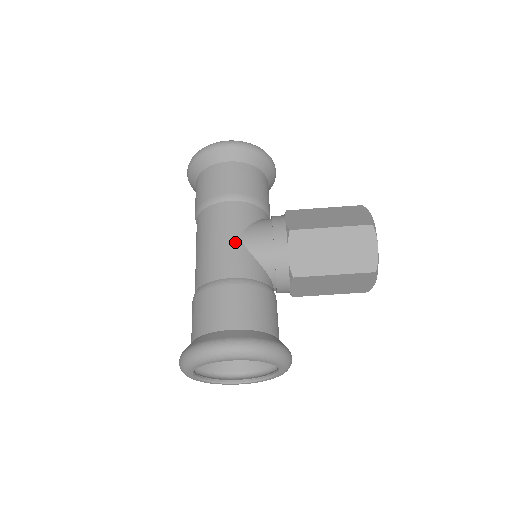
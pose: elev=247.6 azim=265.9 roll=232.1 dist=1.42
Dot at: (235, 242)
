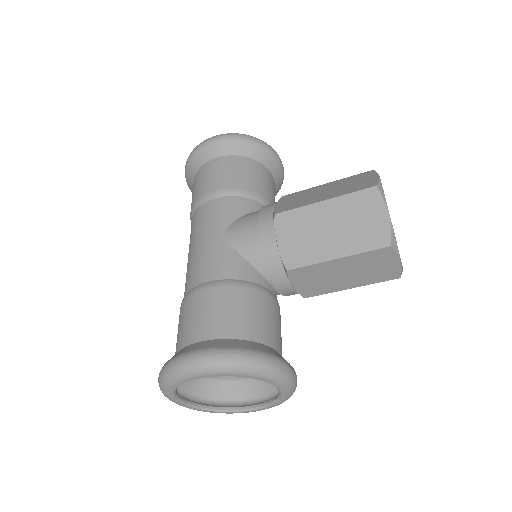
Dot at: (217, 241)
